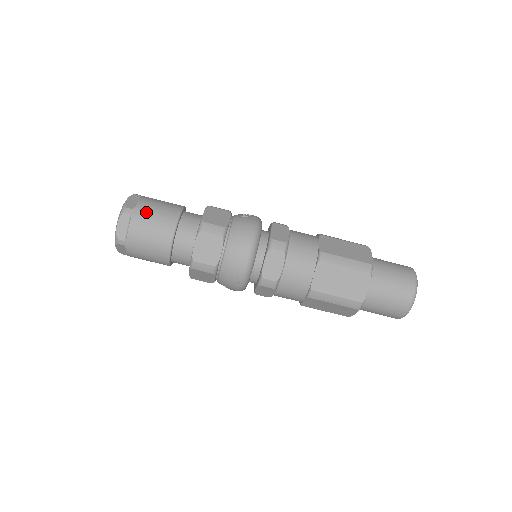
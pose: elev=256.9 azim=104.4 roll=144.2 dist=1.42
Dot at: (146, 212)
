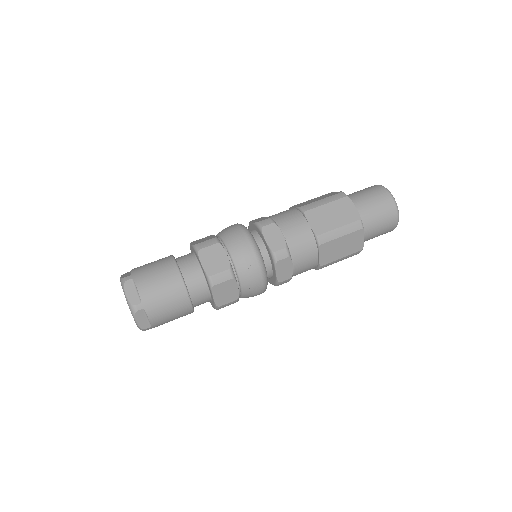
Dot at: (144, 270)
